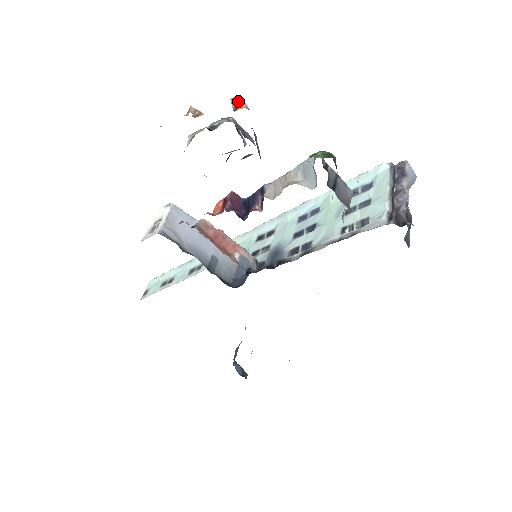
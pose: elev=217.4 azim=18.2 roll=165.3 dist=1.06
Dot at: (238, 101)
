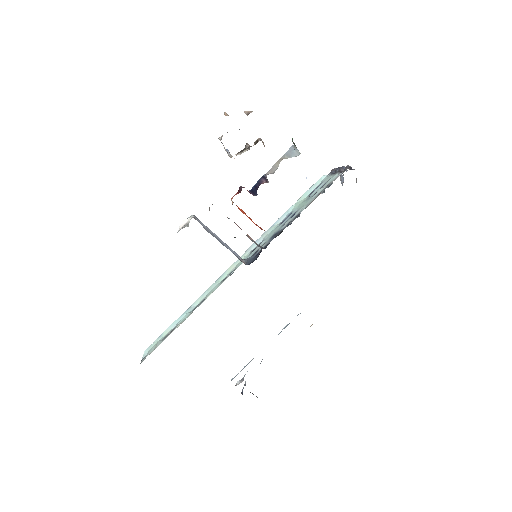
Dot at: (249, 111)
